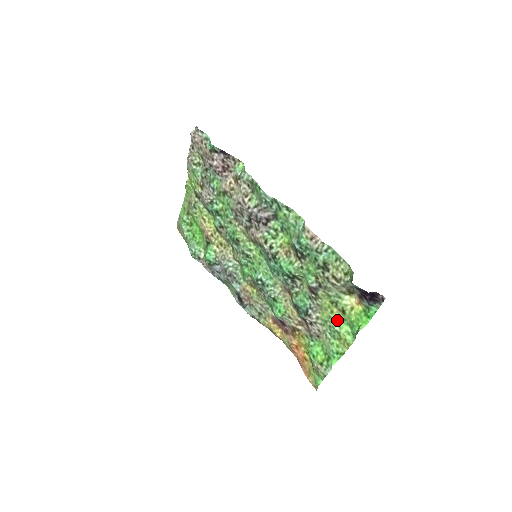
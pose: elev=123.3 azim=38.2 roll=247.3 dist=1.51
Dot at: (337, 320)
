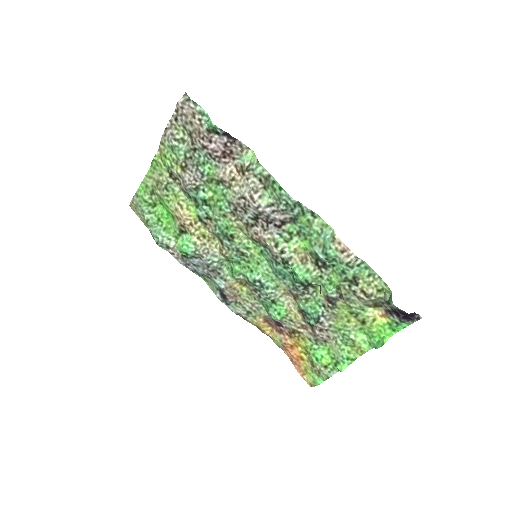
Dot at: (353, 329)
